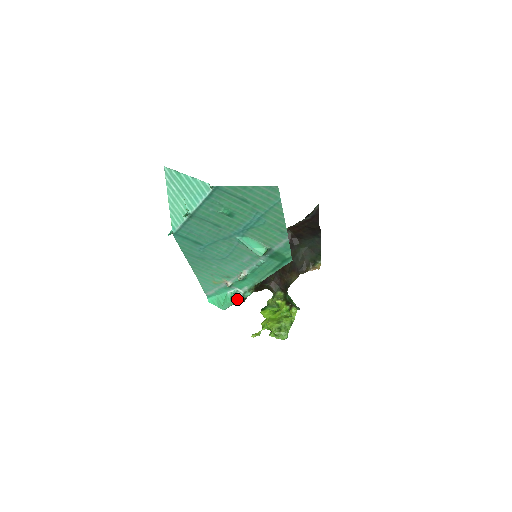
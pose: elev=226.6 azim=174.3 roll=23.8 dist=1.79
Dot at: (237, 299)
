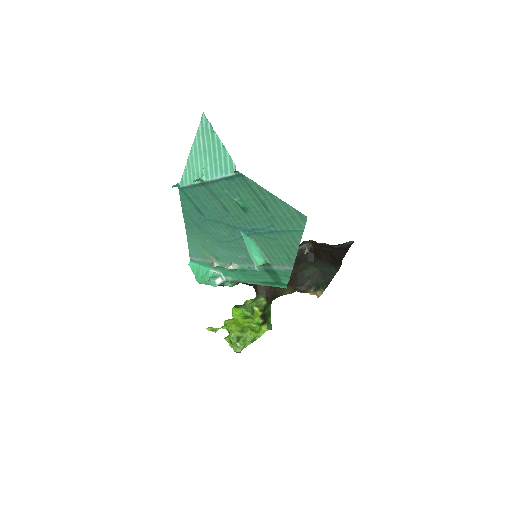
Dot at: (215, 283)
